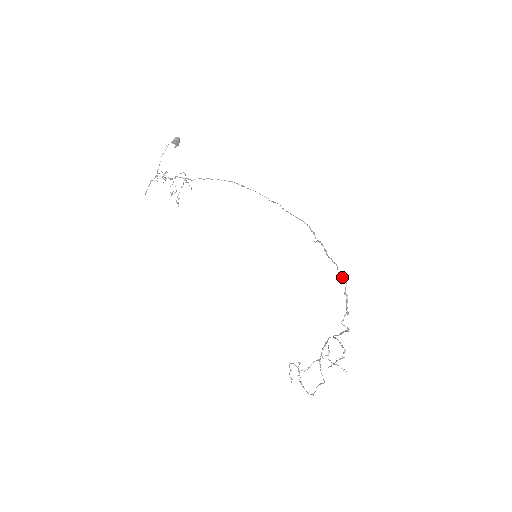
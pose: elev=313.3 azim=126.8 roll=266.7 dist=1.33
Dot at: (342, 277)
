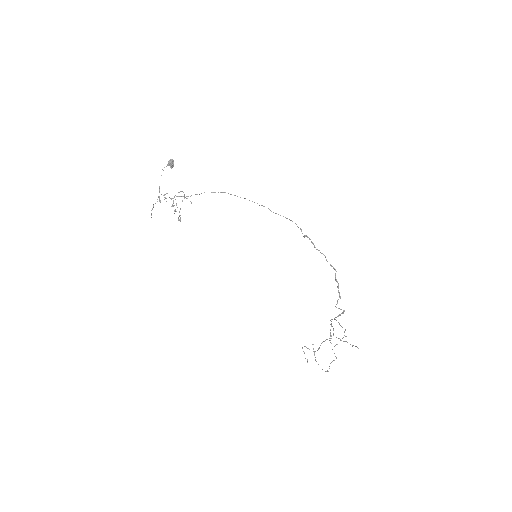
Dot at: (331, 266)
